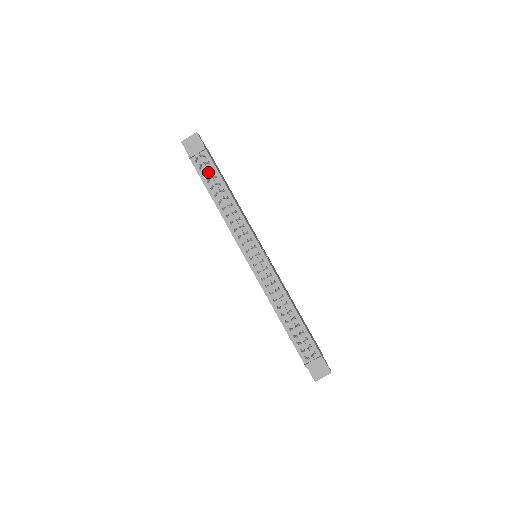
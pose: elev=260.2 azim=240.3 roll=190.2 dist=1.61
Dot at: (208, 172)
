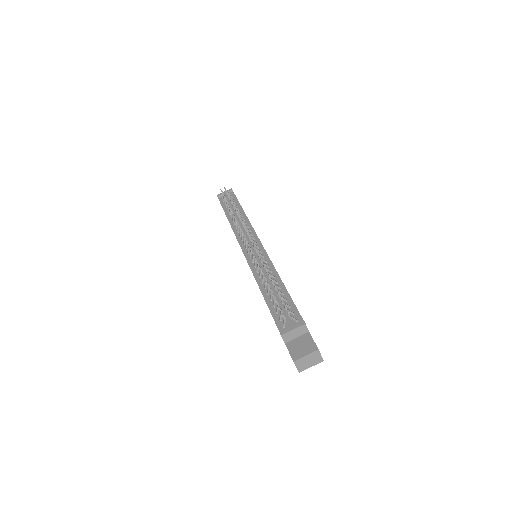
Dot at: (229, 201)
